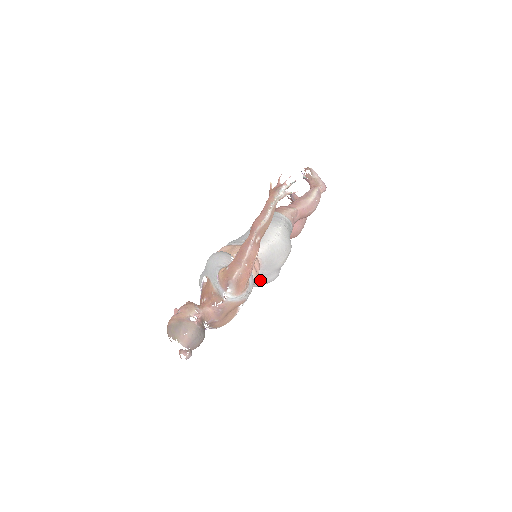
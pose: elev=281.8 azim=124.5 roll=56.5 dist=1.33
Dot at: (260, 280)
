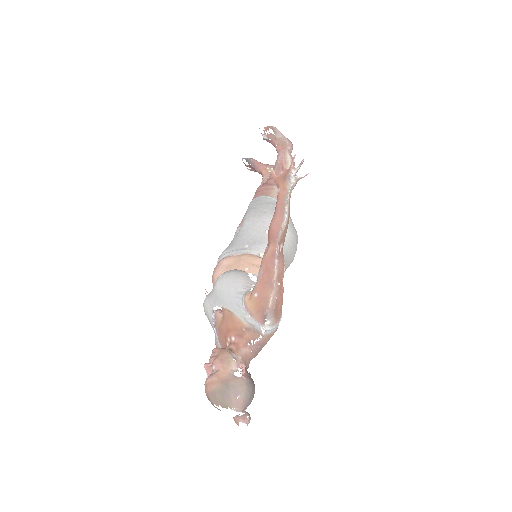
Dot at: occluded
